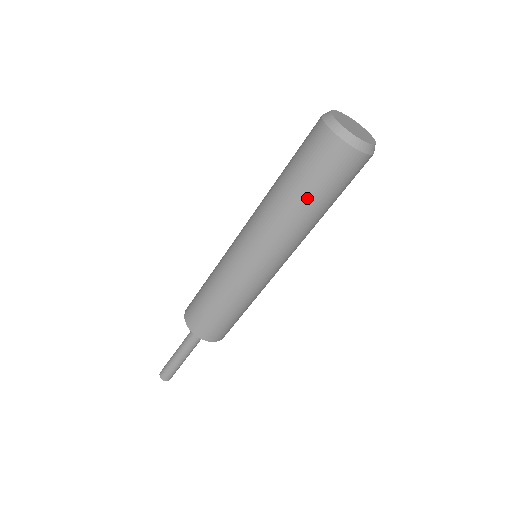
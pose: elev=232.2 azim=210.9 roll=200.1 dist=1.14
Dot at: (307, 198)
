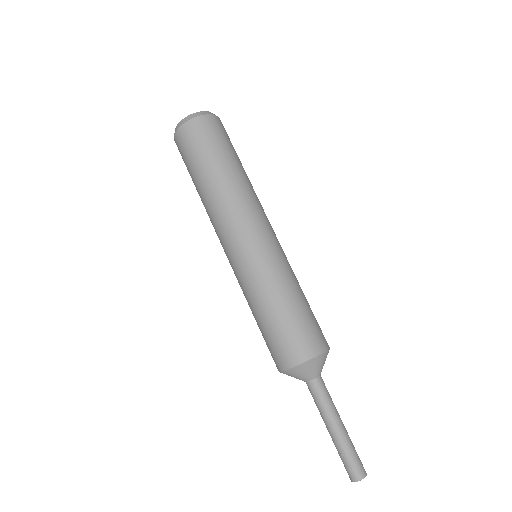
Dot at: (231, 162)
